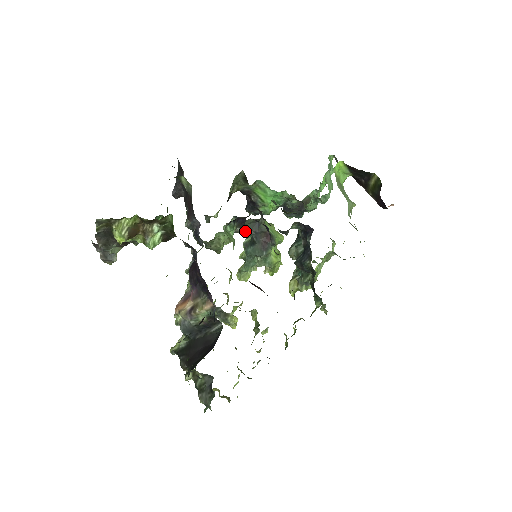
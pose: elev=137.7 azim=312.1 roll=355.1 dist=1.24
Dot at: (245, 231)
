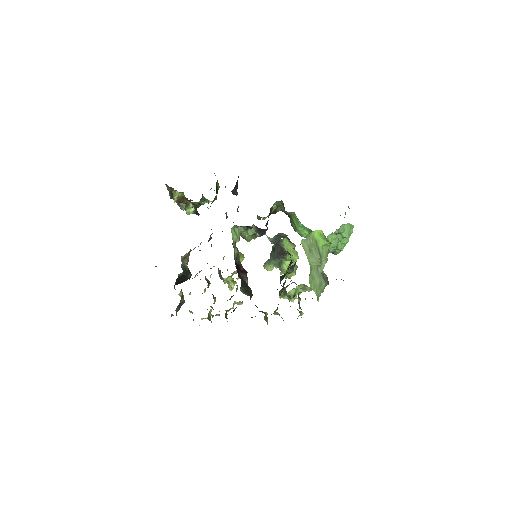
Dot at: (271, 238)
